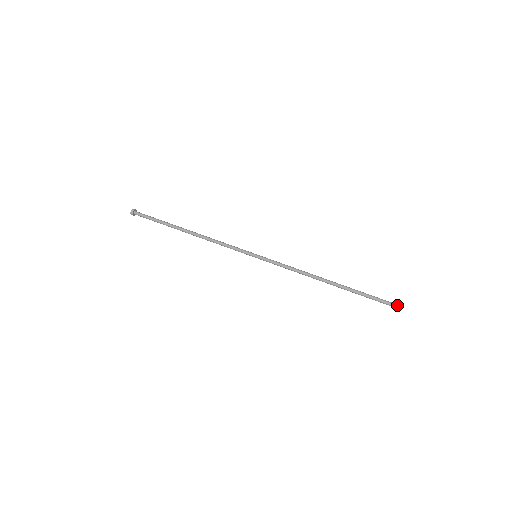
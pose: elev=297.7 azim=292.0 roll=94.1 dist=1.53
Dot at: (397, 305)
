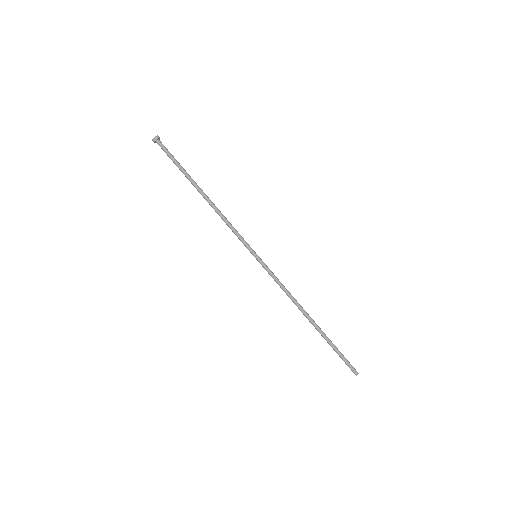
Dot at: (353, 371)
